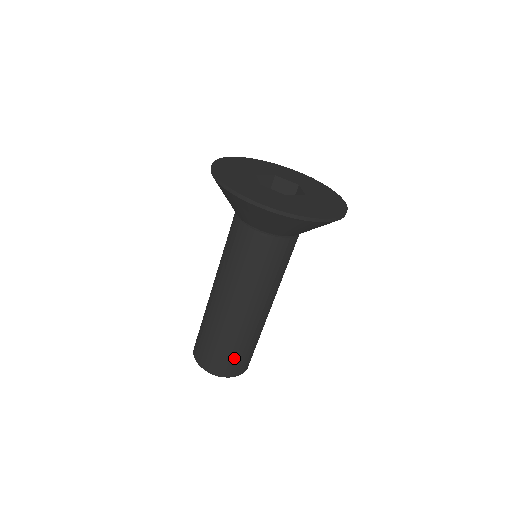
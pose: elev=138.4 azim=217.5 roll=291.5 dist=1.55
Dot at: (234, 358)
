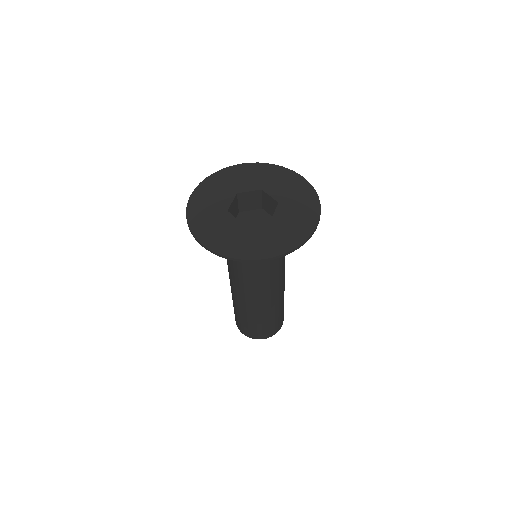
Dot at: (277, 322)
